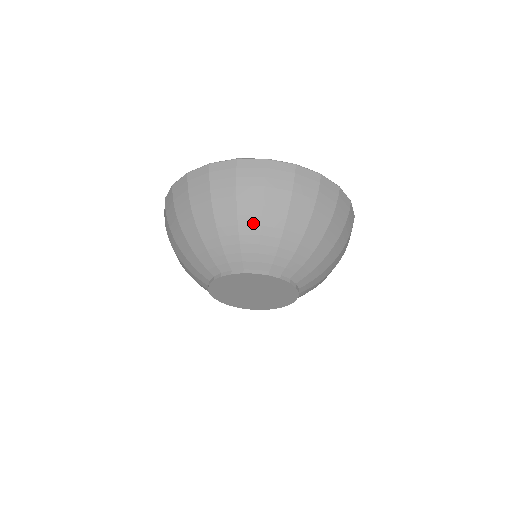
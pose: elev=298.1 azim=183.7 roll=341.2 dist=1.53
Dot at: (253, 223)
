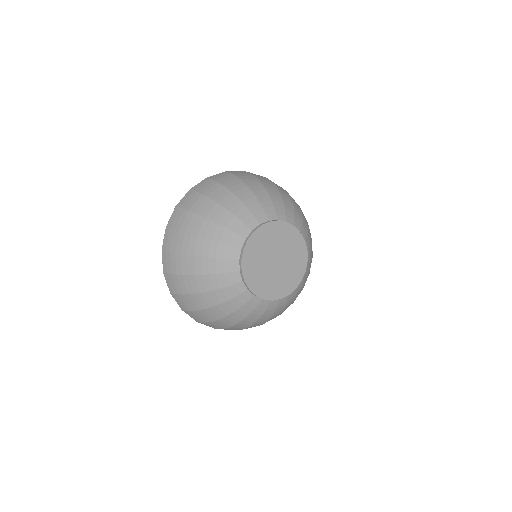
Dot at: (245, 192)
